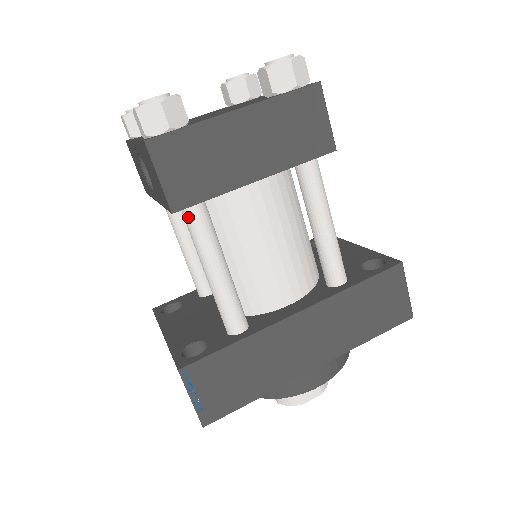
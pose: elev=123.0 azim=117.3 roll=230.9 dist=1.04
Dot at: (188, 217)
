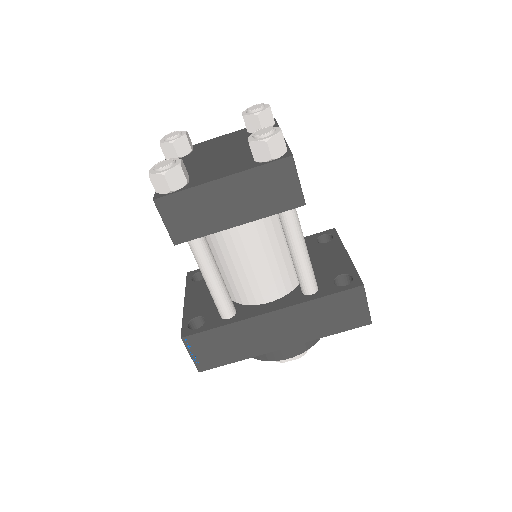
Dot at: (189, 243)
